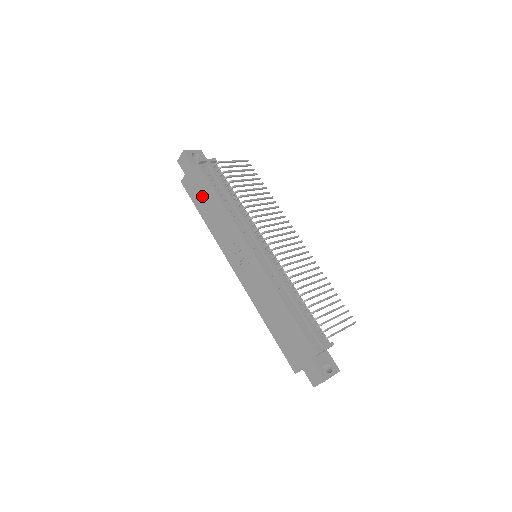
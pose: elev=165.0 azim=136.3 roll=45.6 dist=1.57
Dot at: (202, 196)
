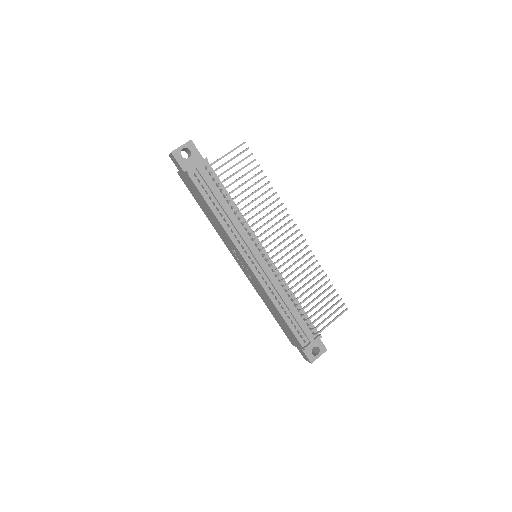
Dot at: (199, 199)
